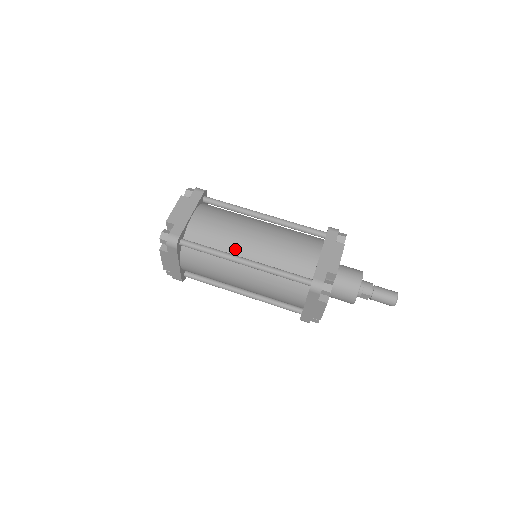
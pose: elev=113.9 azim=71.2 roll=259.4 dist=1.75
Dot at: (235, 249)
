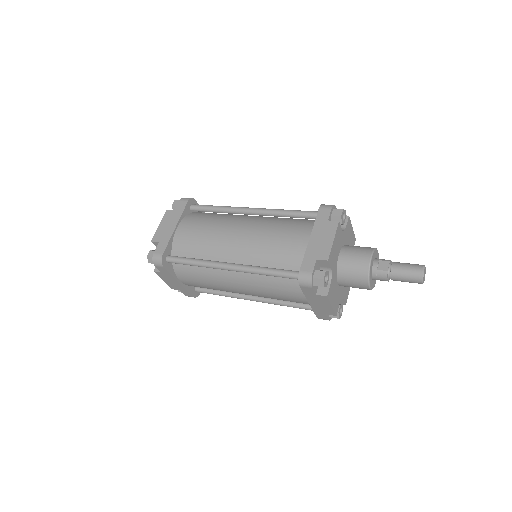
Dot at: occluded
